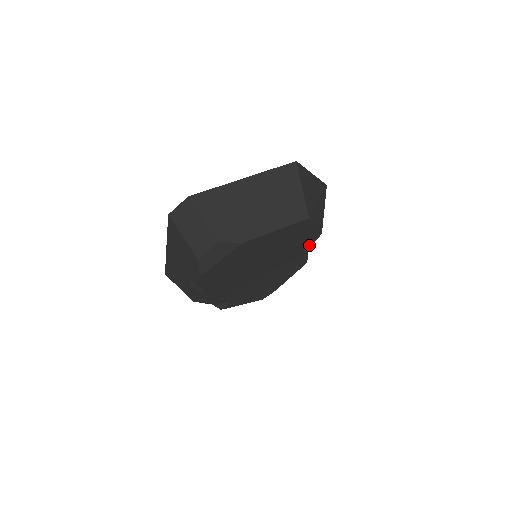
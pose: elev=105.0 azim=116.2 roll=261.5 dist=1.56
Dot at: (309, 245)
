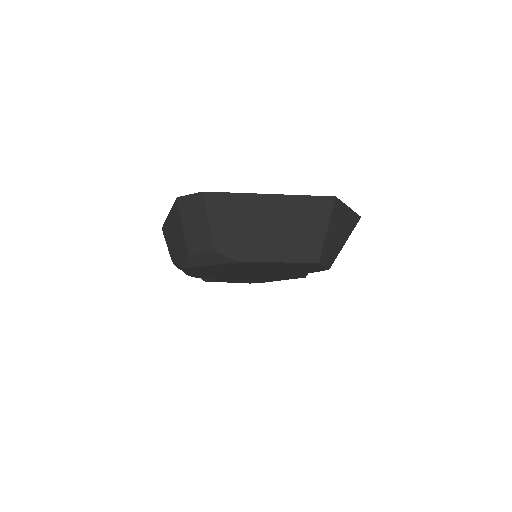
Dot at: (312, 271)
